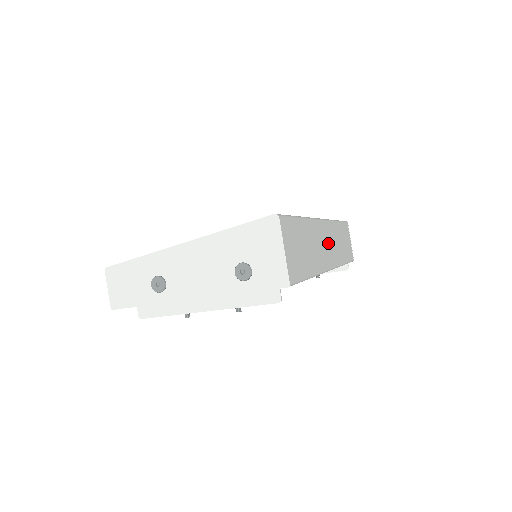
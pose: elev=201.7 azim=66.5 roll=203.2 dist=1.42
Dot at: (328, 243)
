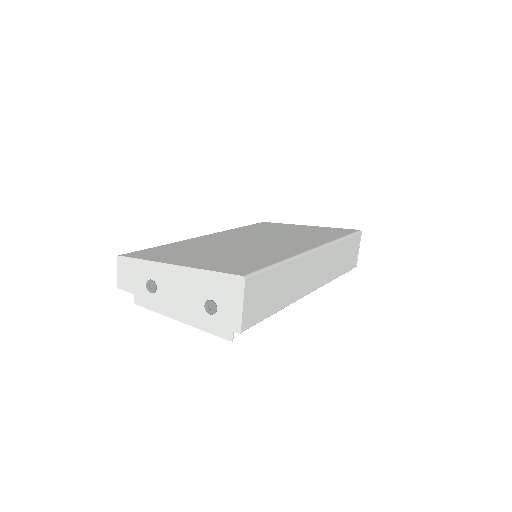
Dot at: (317, 269)
